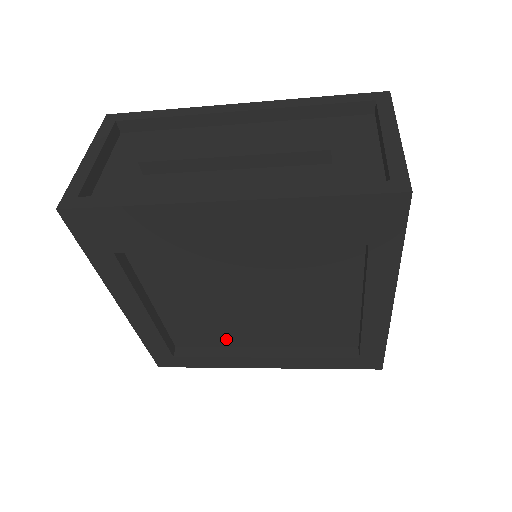
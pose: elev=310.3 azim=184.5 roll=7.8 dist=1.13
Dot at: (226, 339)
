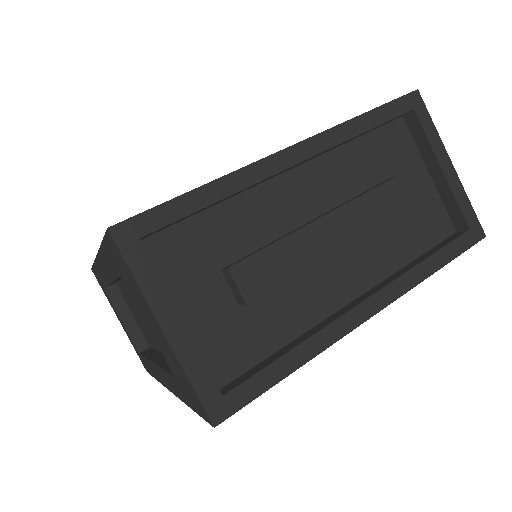
Dot at: occluded
